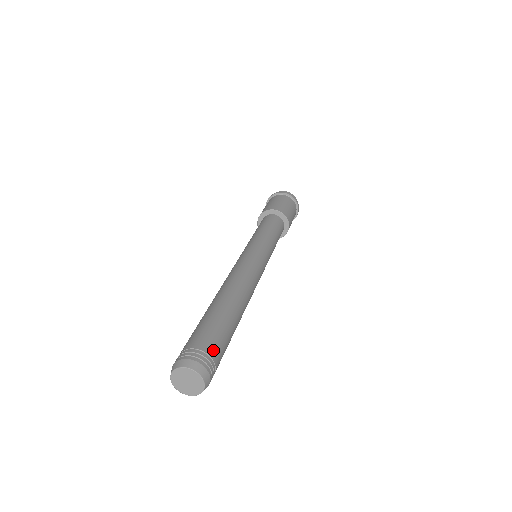
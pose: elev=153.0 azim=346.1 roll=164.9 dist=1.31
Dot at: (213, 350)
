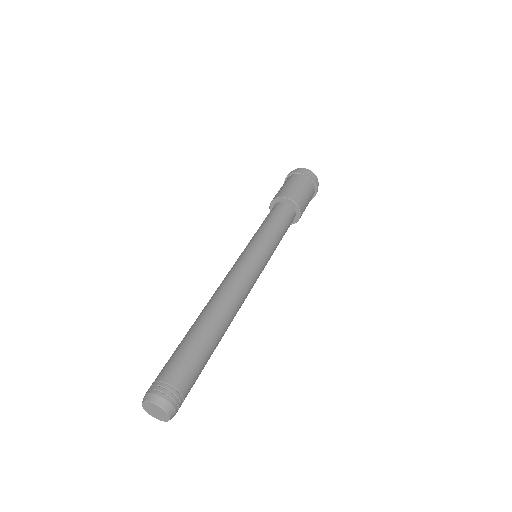
Dot at: (183, 384)
